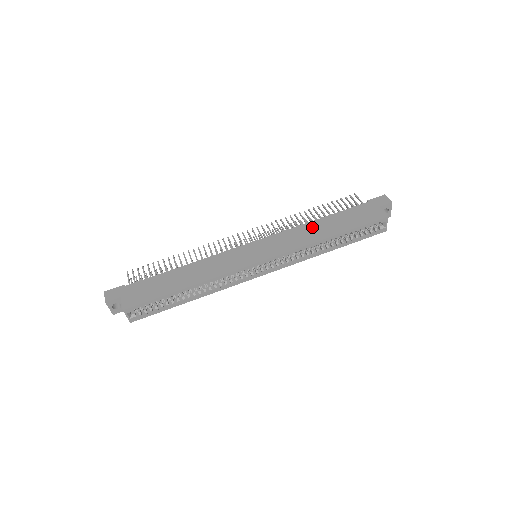
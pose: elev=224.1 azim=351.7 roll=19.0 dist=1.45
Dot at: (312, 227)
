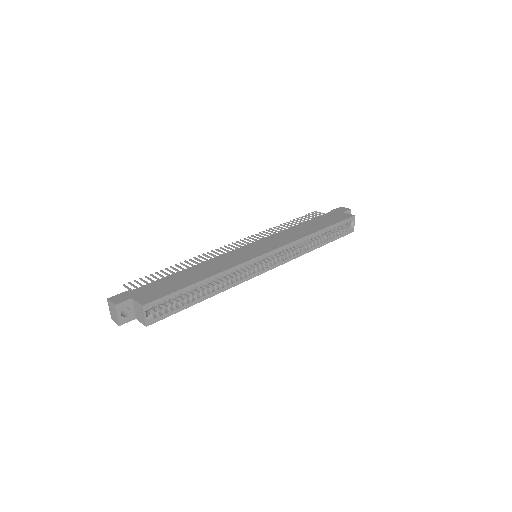
Dot at: (297, 228)
